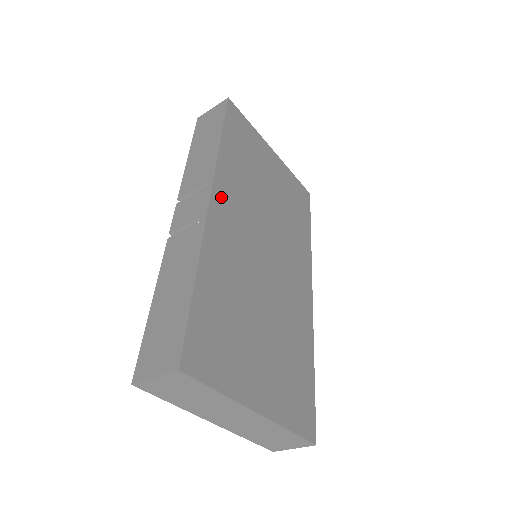
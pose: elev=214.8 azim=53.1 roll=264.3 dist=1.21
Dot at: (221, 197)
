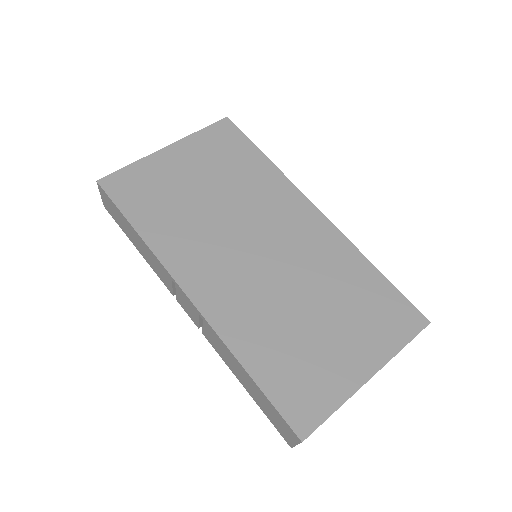
Dot at: (190, 279)
